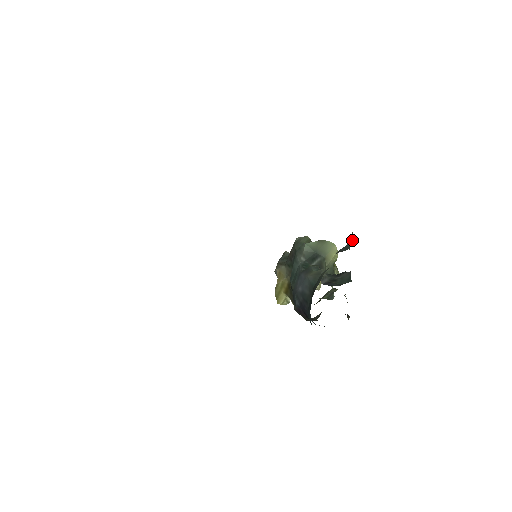
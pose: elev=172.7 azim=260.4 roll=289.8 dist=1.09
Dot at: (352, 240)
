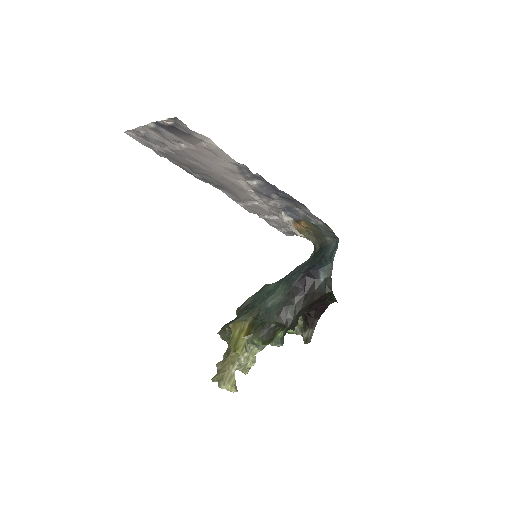
Dot at: occluded
